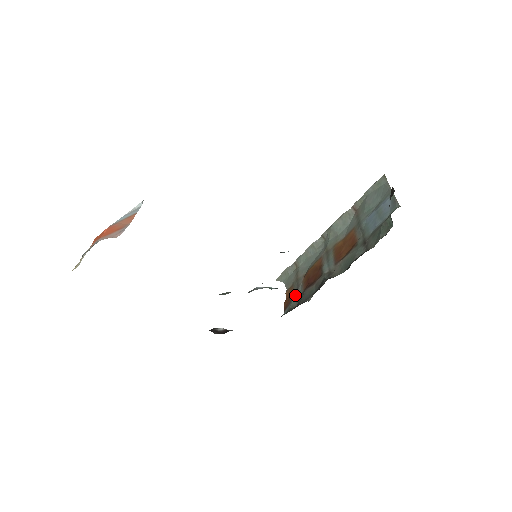
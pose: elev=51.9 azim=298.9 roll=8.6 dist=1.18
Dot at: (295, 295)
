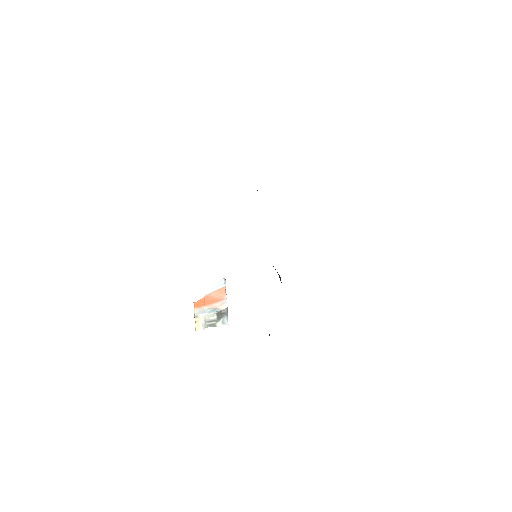
Dot at: occluded
